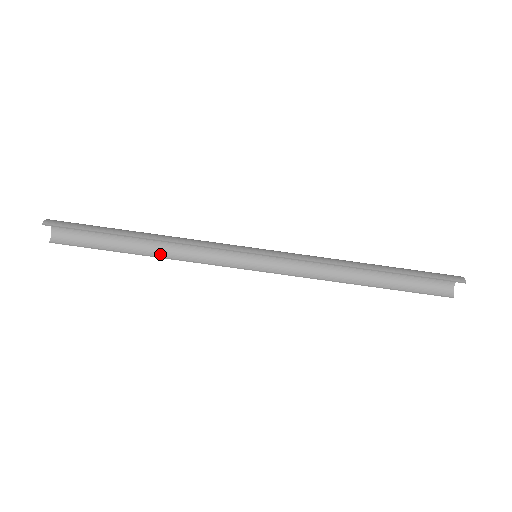
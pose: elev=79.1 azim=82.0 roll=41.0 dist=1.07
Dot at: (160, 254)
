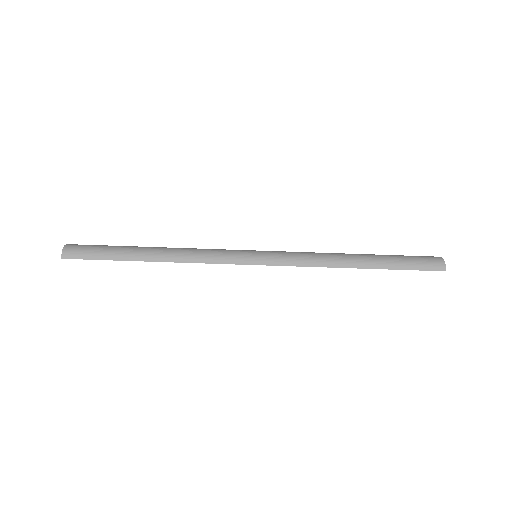
Dot at: occluded
